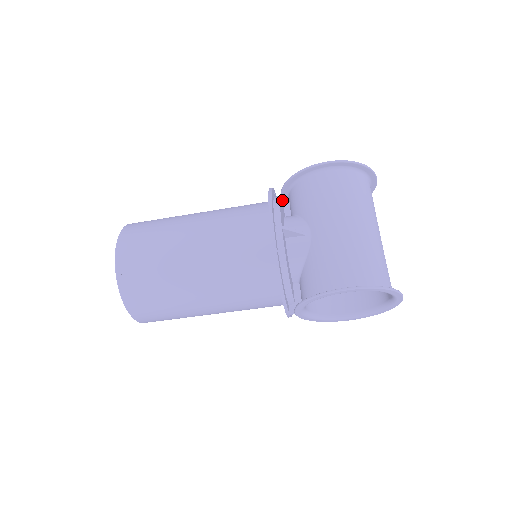
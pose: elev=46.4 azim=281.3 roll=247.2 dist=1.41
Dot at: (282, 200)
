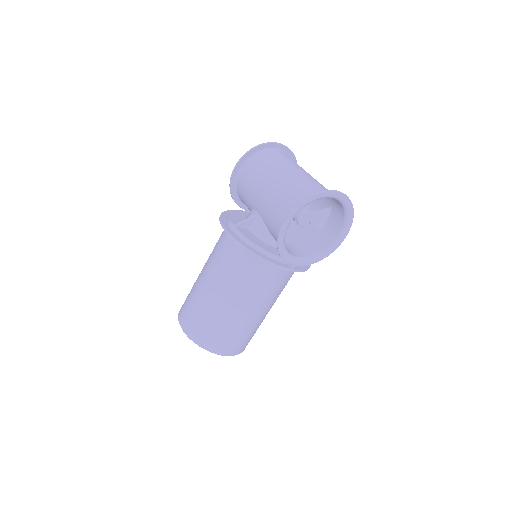
Dot at: (245, 211)
